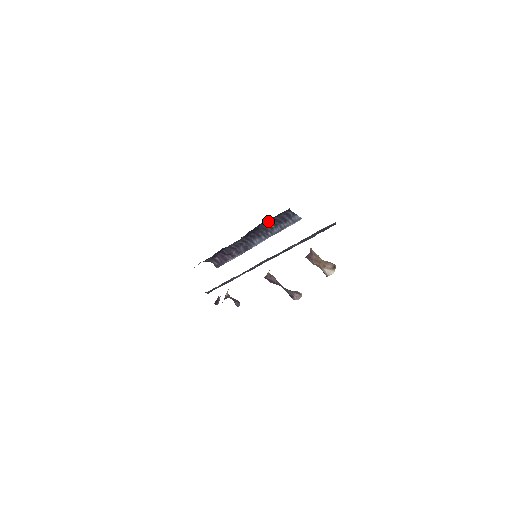
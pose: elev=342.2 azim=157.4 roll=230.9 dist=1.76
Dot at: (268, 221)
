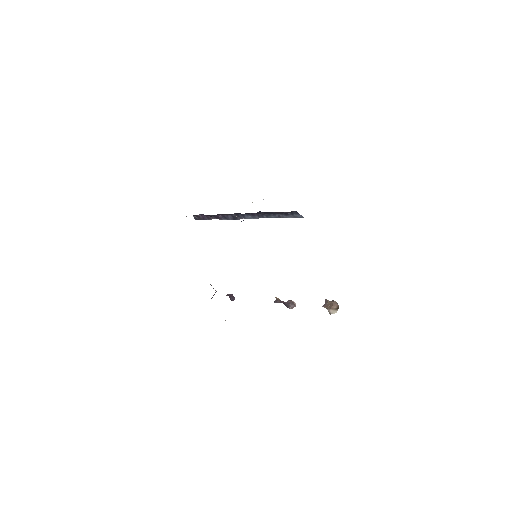
Dot at: (269, 212)
